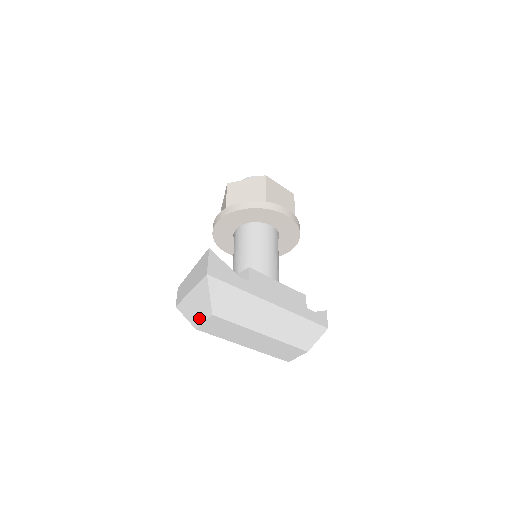
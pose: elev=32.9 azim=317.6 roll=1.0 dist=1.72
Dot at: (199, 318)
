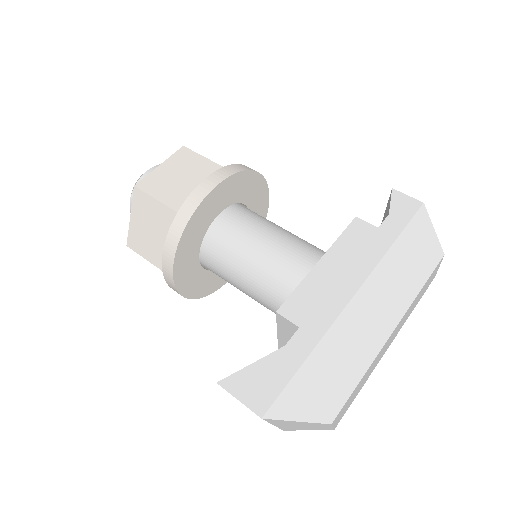
Dot at: (322, 428)
